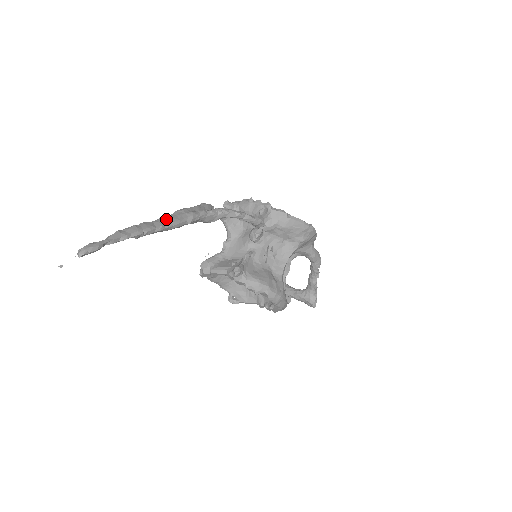
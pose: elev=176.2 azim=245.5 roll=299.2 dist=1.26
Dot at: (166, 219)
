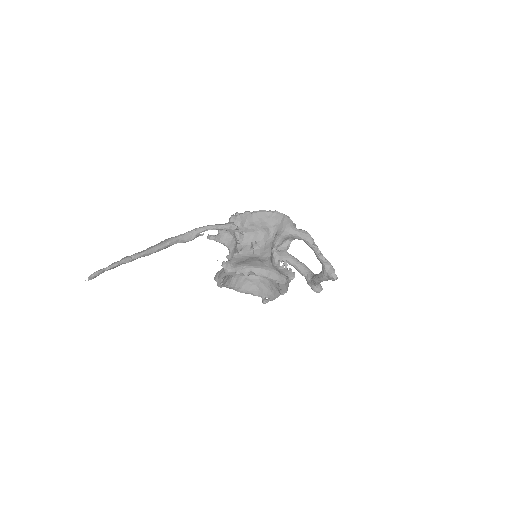
Dot at: (150, 247)
